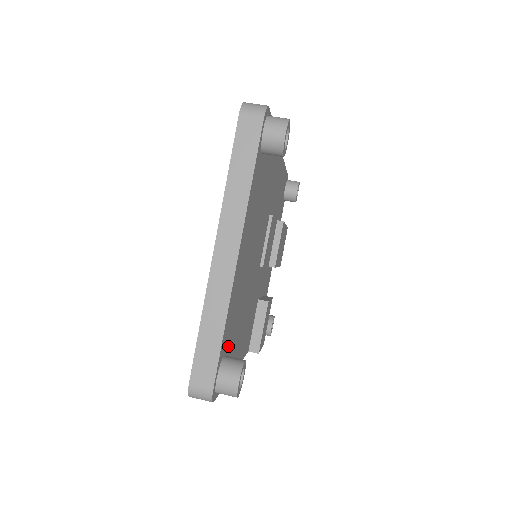
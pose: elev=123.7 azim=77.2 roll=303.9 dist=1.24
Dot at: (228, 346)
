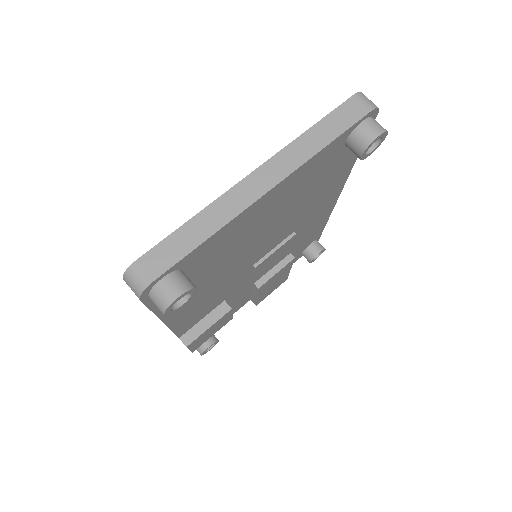
Dot at: (190, 272)
